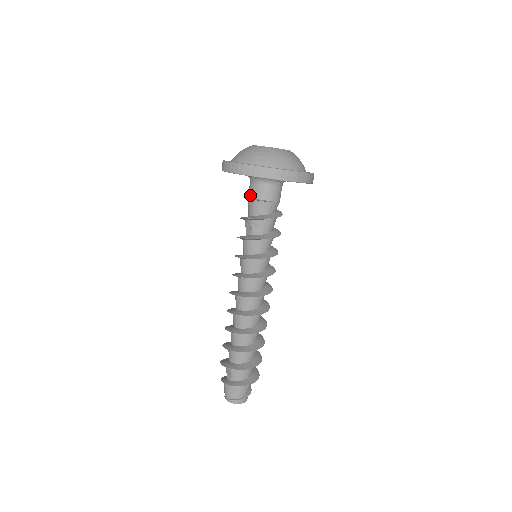
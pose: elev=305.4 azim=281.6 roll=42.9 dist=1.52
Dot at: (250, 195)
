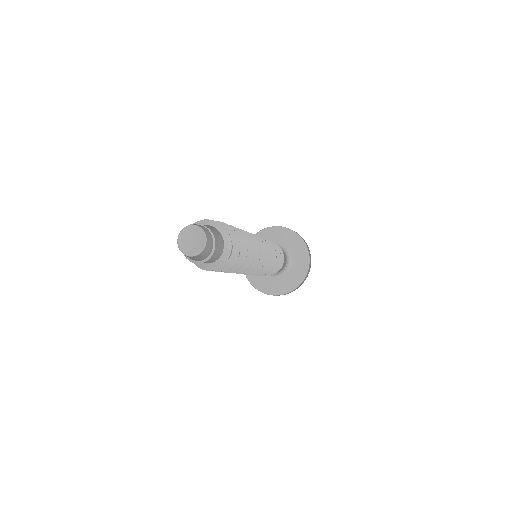
Dot at: occluded
